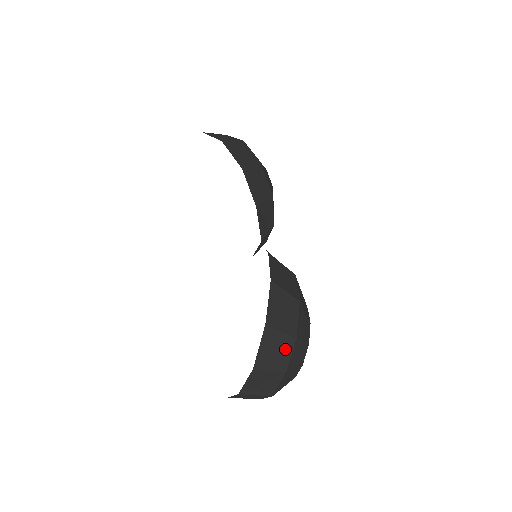
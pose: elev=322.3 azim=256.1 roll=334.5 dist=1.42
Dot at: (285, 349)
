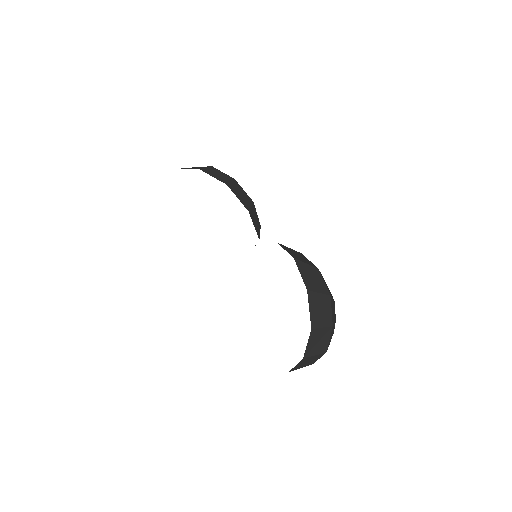
Dot at: (326, 306)
